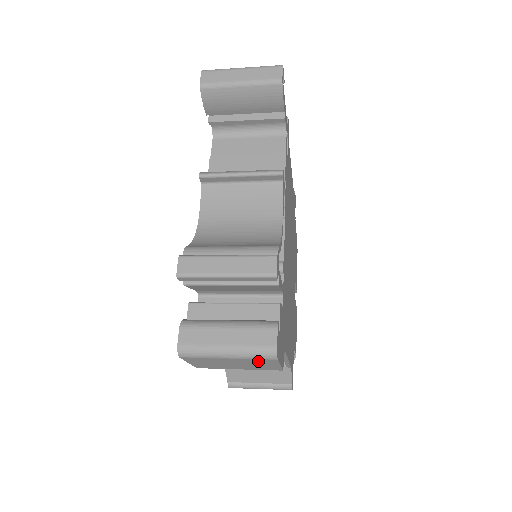
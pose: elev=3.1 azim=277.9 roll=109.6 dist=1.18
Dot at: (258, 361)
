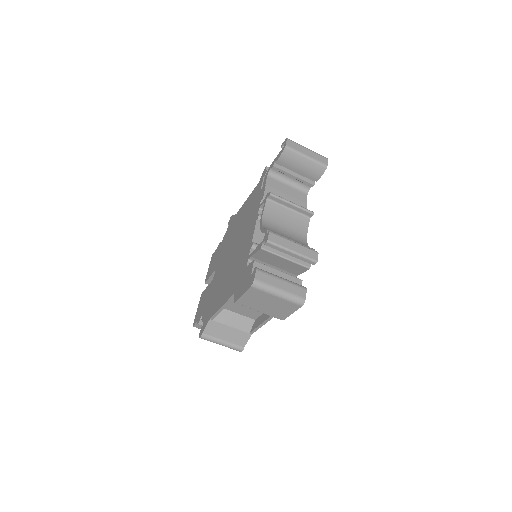
Dot at: (288, 305)
